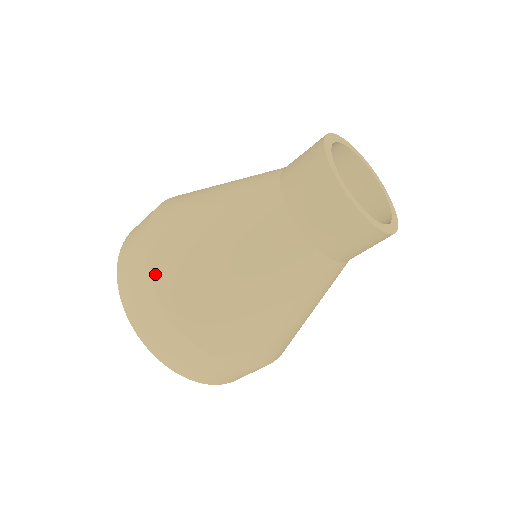
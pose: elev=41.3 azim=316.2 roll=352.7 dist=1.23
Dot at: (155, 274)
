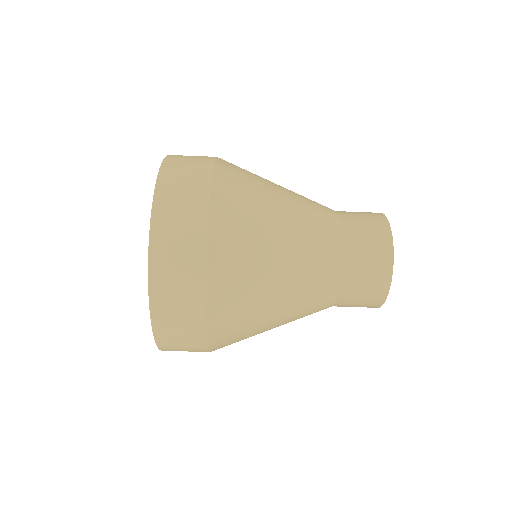
Dot at: (218, 180)
